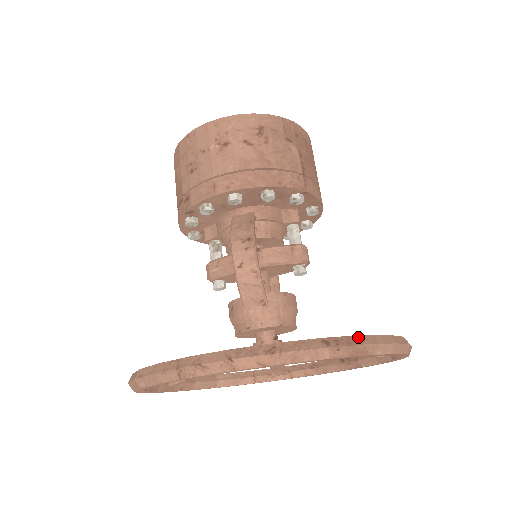
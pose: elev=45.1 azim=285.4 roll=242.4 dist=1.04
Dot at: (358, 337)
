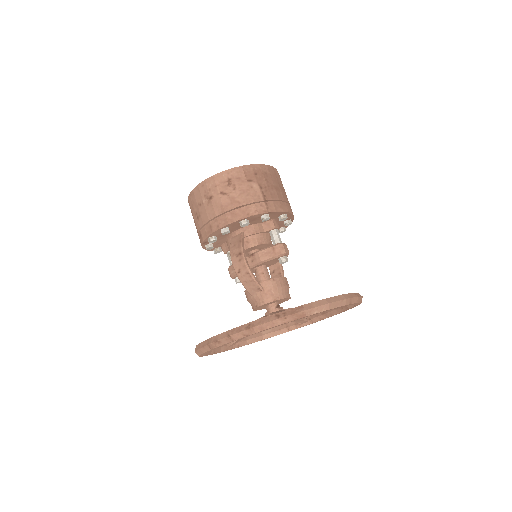
Dot at: (299, 307)
